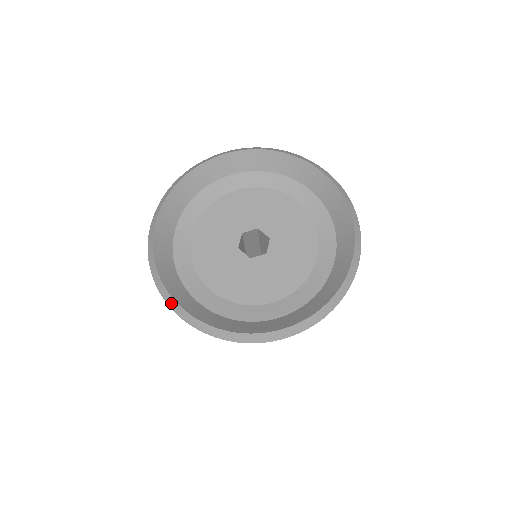
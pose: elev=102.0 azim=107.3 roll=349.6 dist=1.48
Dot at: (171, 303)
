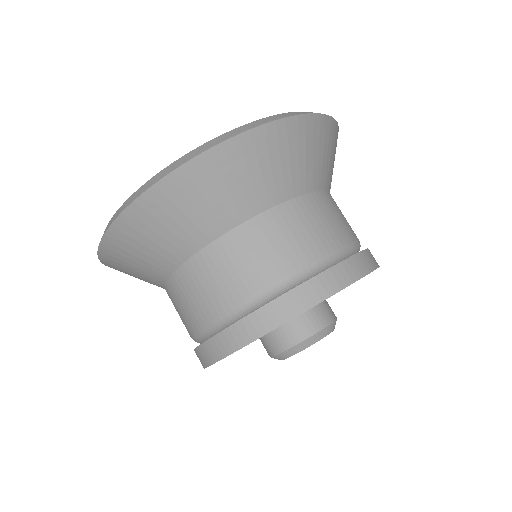
Dot at: (128, 202)
